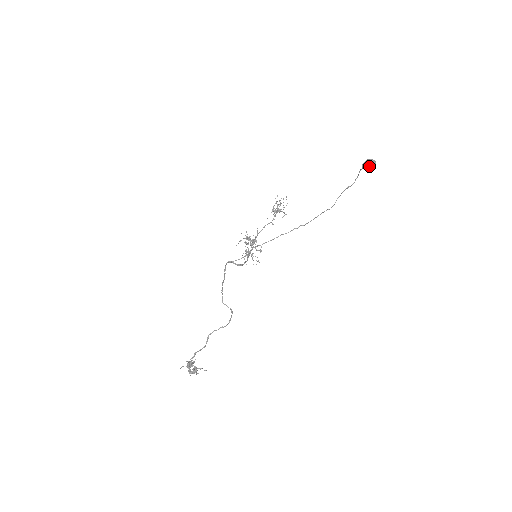
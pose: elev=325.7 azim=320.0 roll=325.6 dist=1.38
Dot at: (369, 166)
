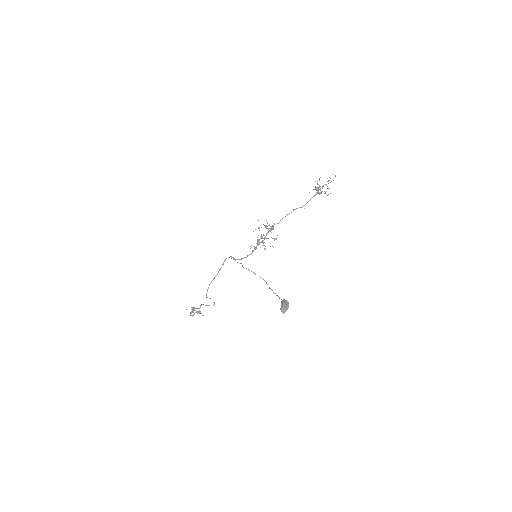
Dot at: (282, 309)
